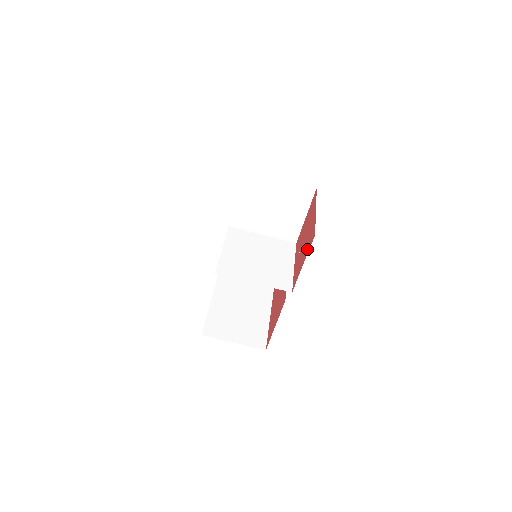
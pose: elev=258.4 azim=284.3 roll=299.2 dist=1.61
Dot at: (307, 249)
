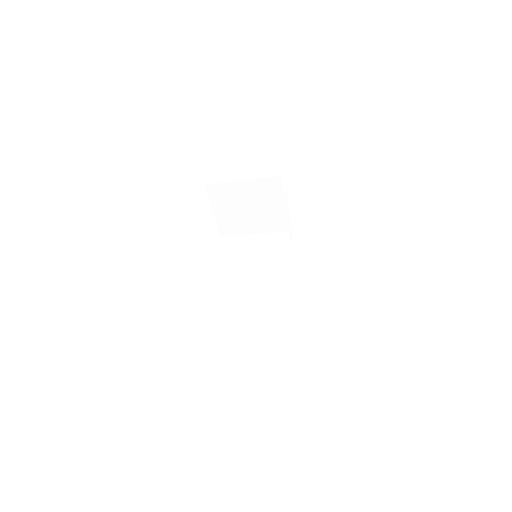
Dot at: occluded
